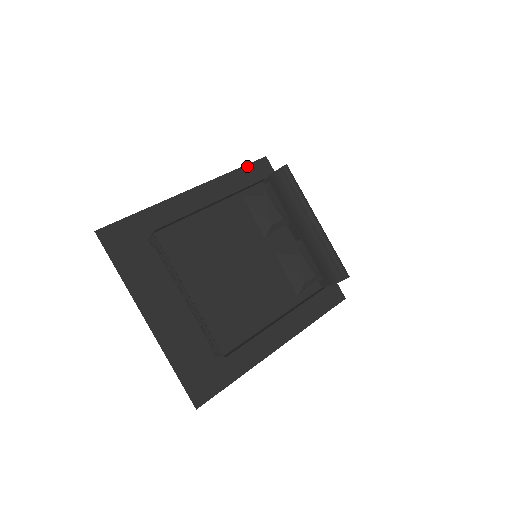
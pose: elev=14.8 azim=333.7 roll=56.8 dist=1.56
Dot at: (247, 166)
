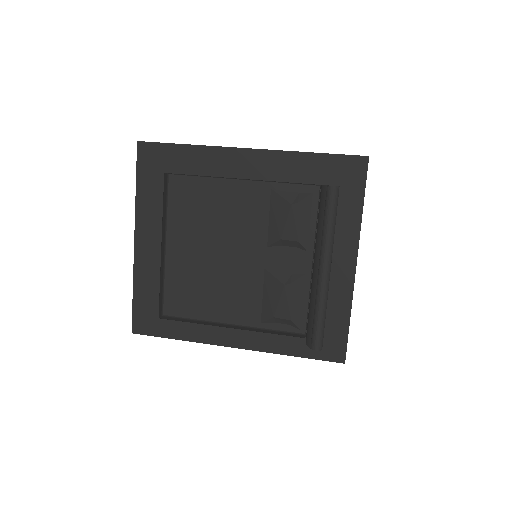
Dot at: (334, 156)
